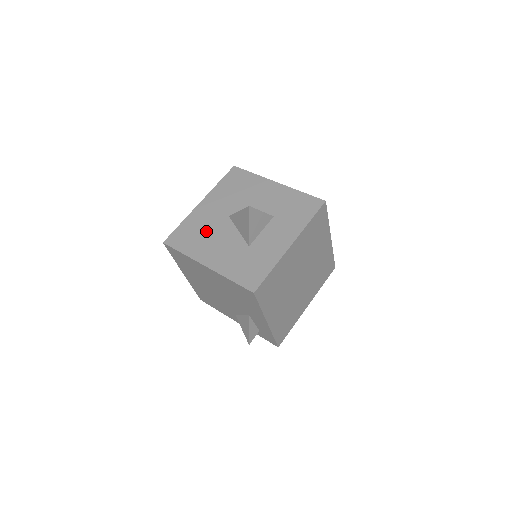
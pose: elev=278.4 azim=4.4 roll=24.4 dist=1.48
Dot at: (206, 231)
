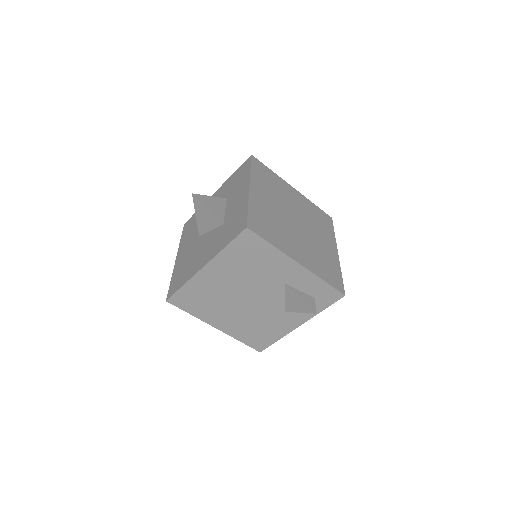
Dot at: (190, 259)
